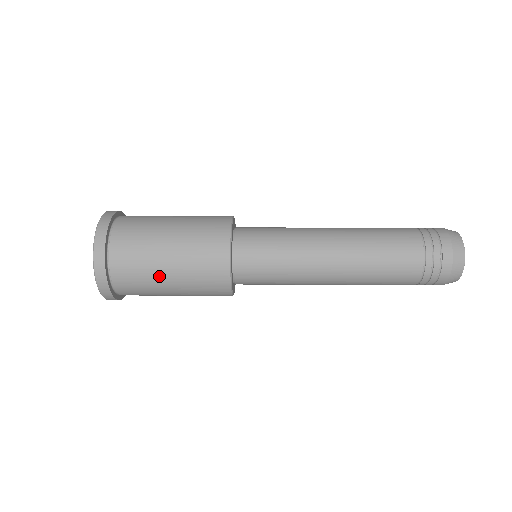
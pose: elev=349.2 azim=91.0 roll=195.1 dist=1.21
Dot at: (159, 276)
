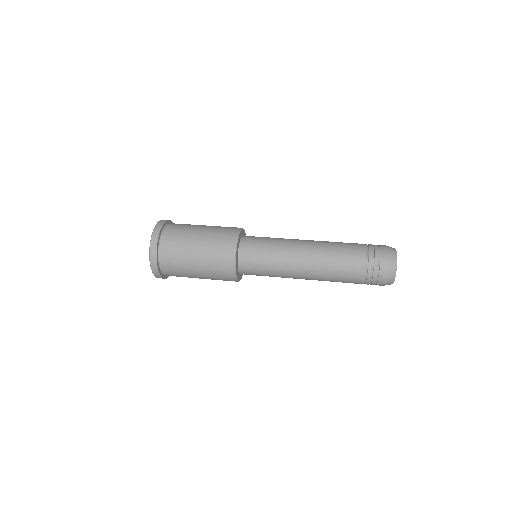
Dot at: (193, 277)
